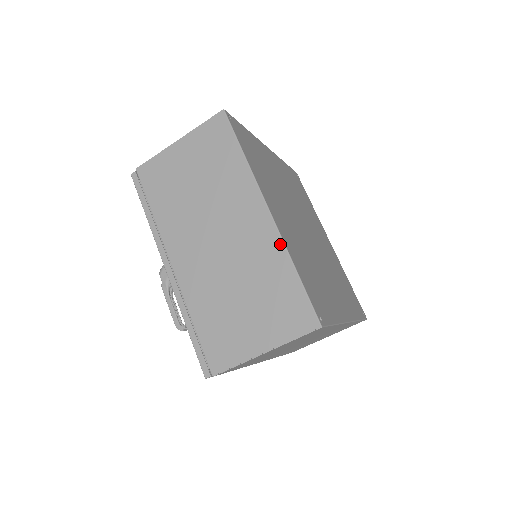
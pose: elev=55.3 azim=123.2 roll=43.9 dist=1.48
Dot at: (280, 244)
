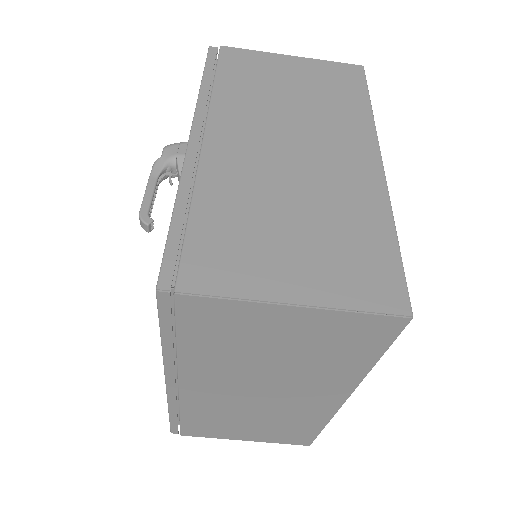
Dot at: (384, 196)
